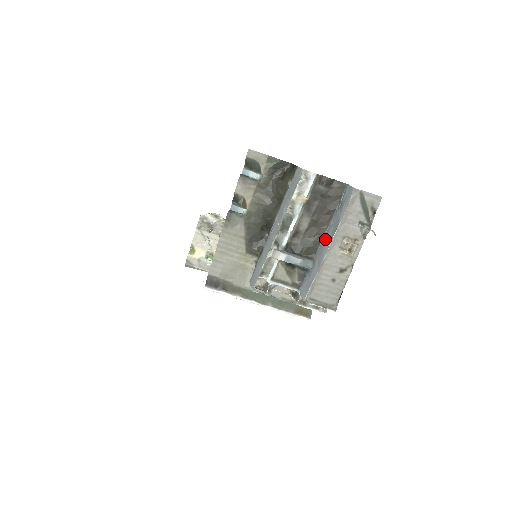
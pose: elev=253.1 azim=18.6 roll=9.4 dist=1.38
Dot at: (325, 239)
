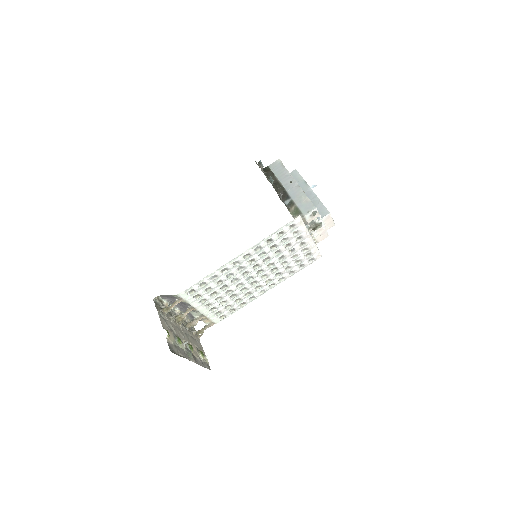
Dot at: occluded
